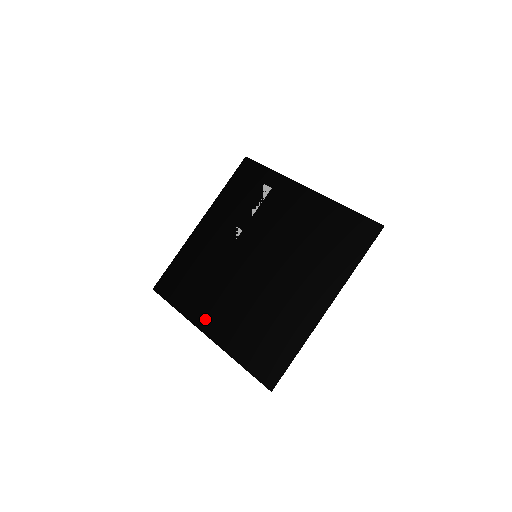
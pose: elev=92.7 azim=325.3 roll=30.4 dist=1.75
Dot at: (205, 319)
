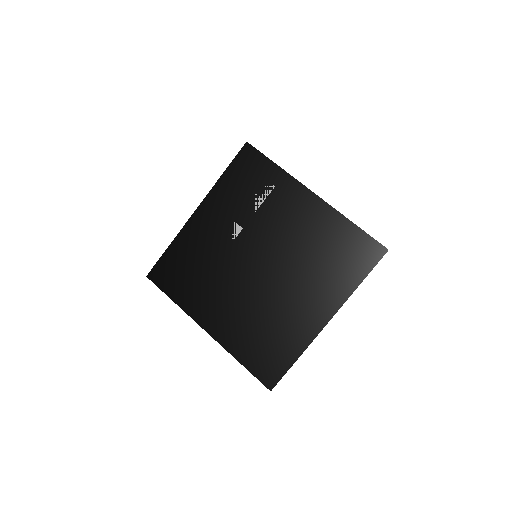
Dot at: (205, 316)
